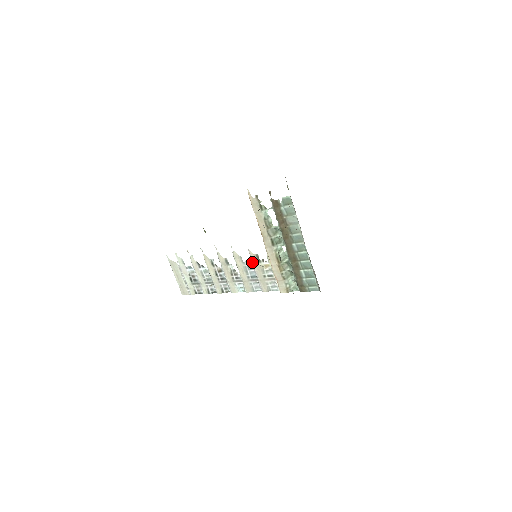
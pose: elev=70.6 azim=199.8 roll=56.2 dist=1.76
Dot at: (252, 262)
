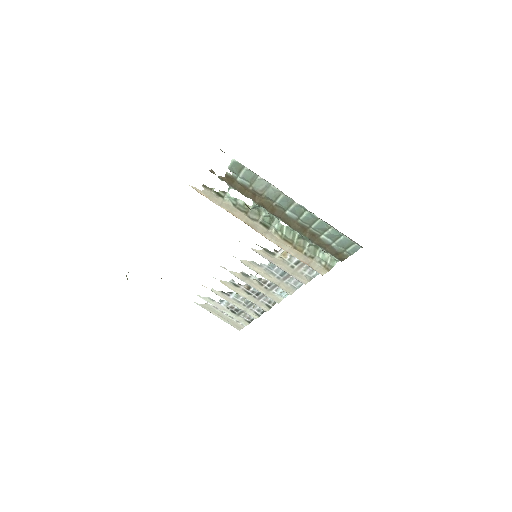
Dot at: occluded
